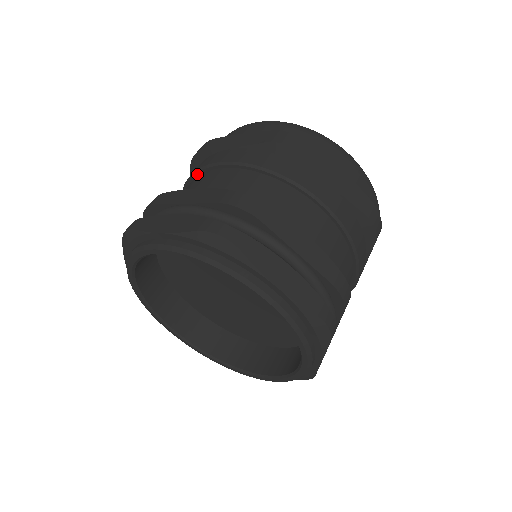
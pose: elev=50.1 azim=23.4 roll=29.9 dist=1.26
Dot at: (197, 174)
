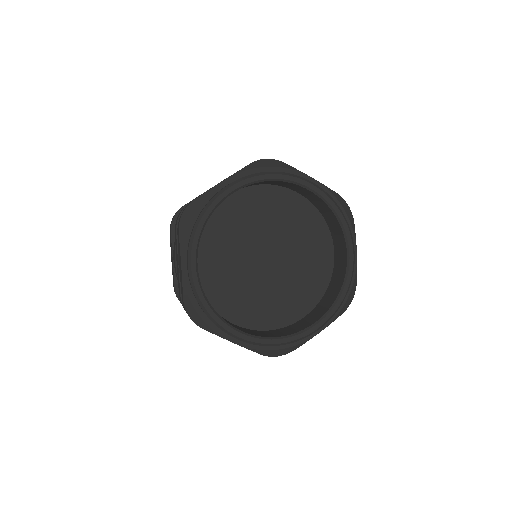
Dot at: occluded
